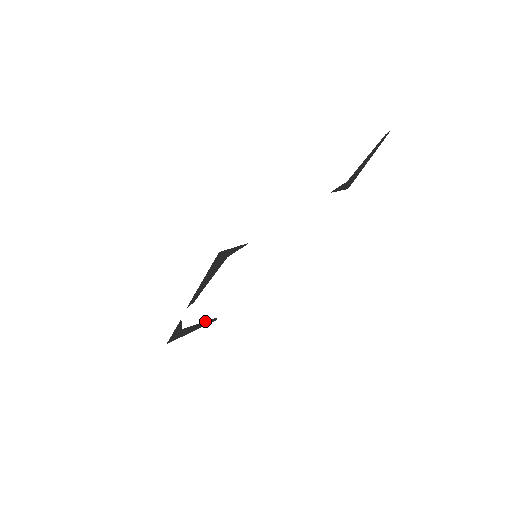
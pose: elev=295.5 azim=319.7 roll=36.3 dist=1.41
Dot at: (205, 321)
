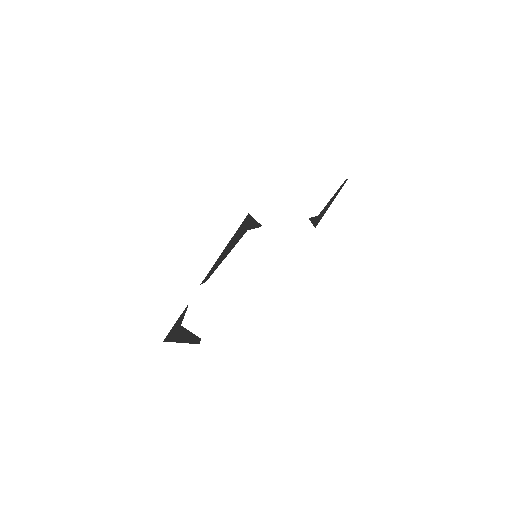
Dot at: (194, 334)
